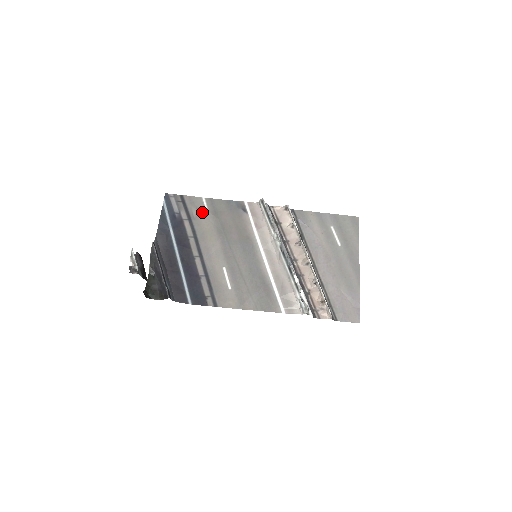
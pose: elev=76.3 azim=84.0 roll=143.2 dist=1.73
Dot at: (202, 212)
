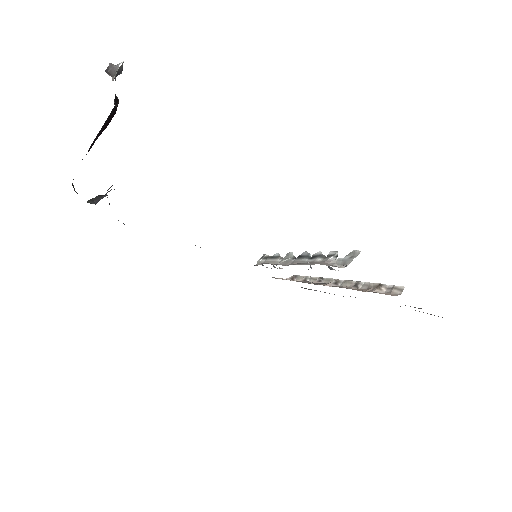
Dot at: occluded
